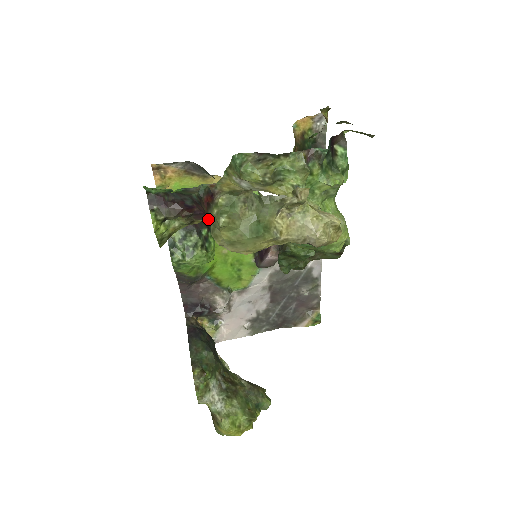
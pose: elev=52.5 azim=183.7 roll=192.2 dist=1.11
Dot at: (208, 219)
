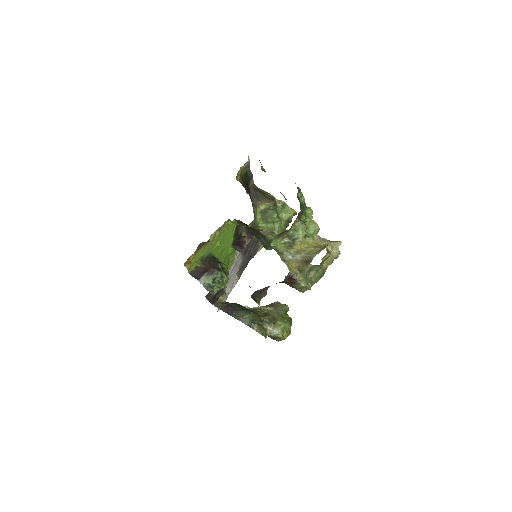
Dot at: (295, 288)
